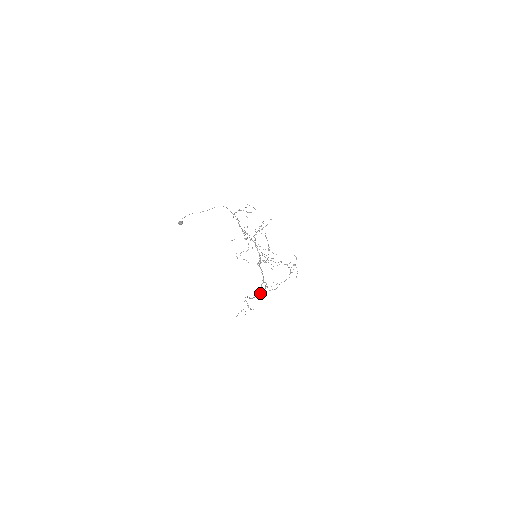
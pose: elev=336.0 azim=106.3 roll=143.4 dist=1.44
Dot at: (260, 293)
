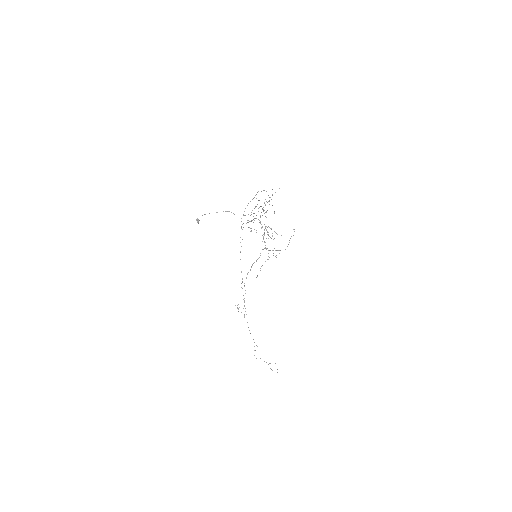
Dot at: occluded
